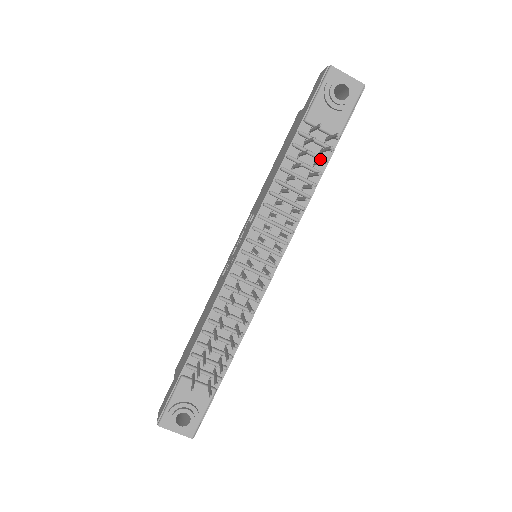
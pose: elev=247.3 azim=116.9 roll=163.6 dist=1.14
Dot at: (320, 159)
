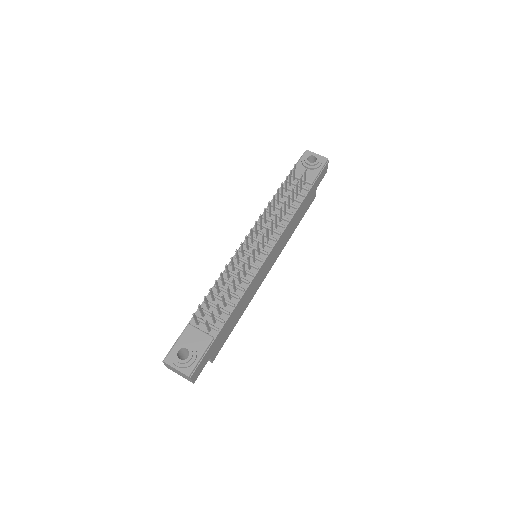
Dot at: (299, 193)
